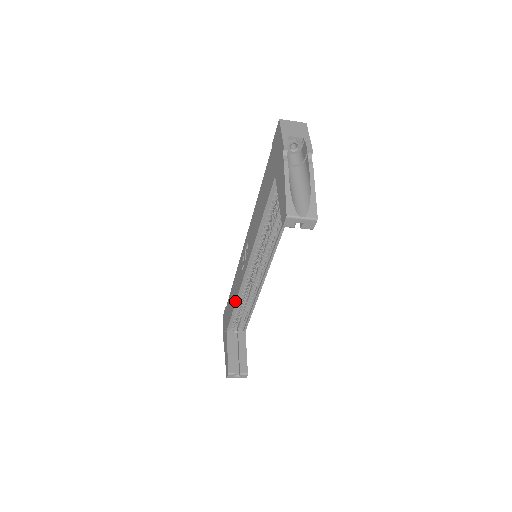
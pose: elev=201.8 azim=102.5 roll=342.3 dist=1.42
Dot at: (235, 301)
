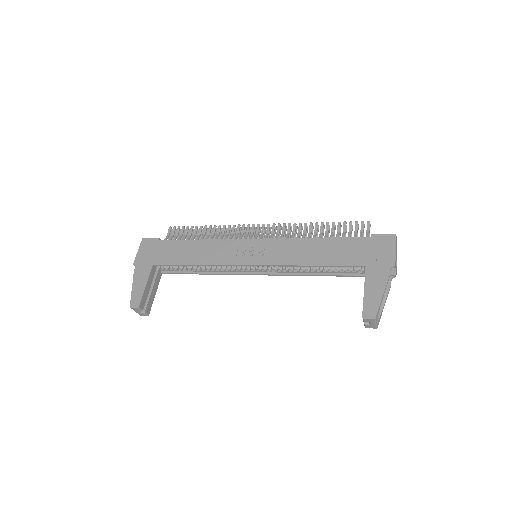
Dot at: (200, 263)
